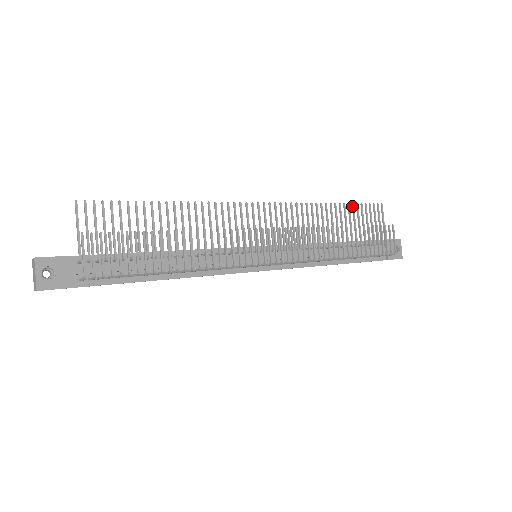
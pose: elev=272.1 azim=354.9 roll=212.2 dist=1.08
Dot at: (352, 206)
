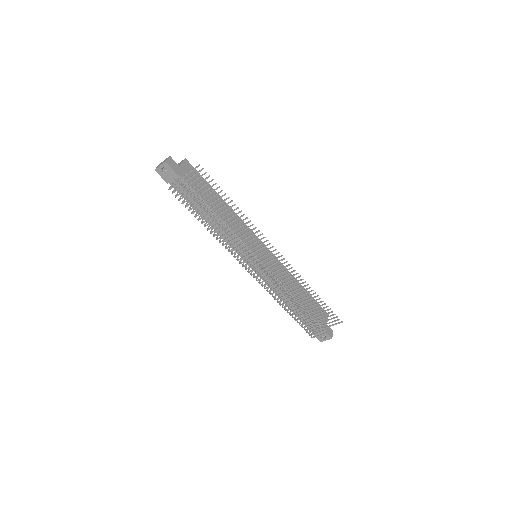
Dot at: (324, 303)
